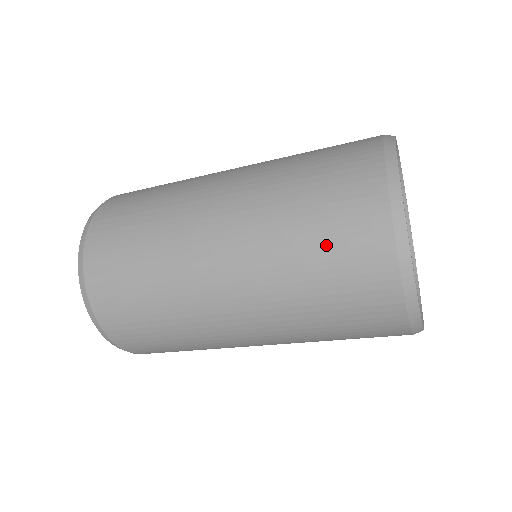
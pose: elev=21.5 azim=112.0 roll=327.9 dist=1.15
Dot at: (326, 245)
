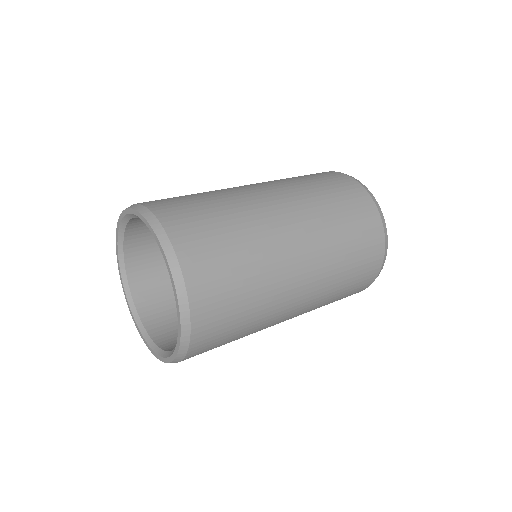
Dot at: (353, 224)
